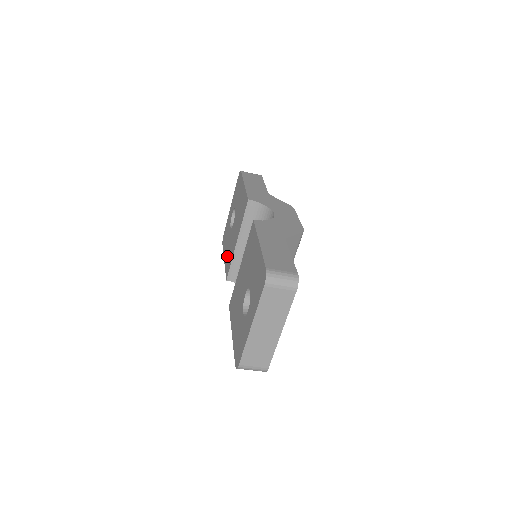
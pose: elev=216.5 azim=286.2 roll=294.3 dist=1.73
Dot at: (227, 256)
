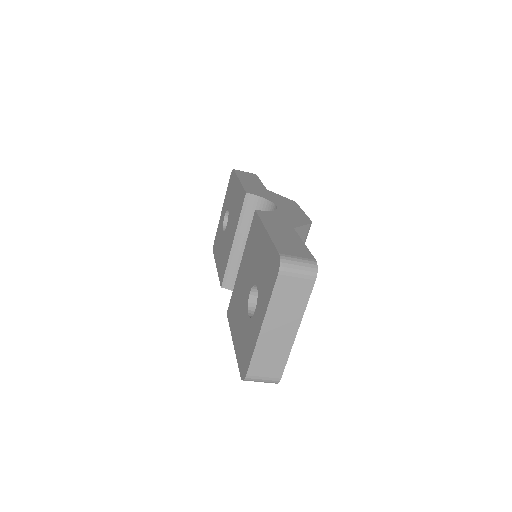
Dot at: (220, 262)
